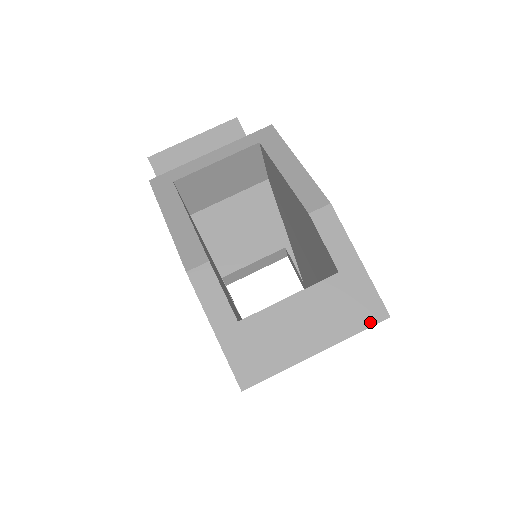
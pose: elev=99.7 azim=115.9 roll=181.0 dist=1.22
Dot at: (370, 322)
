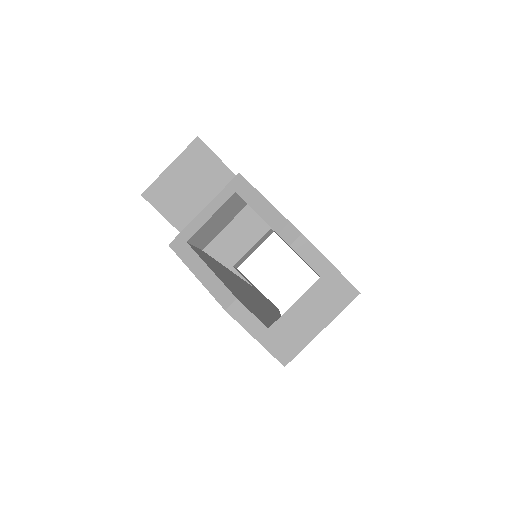
Dot at: (349, 301)
